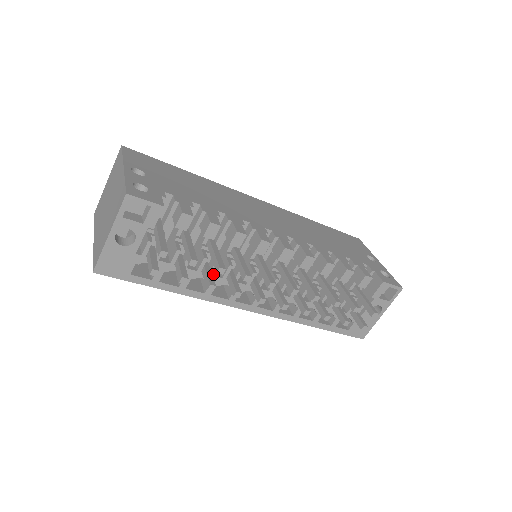
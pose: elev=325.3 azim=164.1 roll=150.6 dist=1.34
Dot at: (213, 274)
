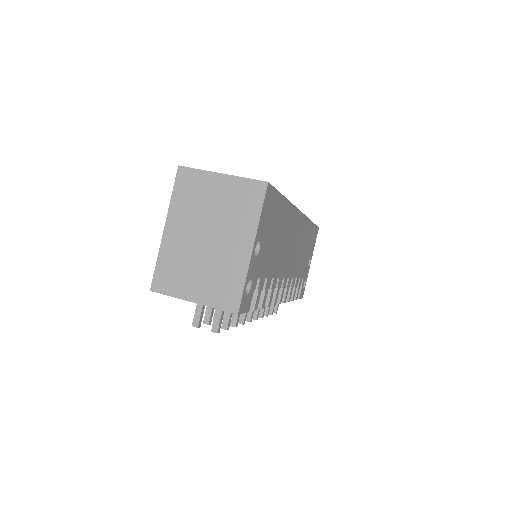
Dot at: occluded
